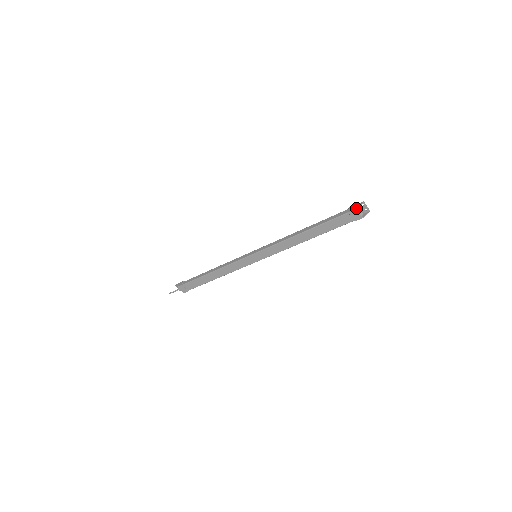
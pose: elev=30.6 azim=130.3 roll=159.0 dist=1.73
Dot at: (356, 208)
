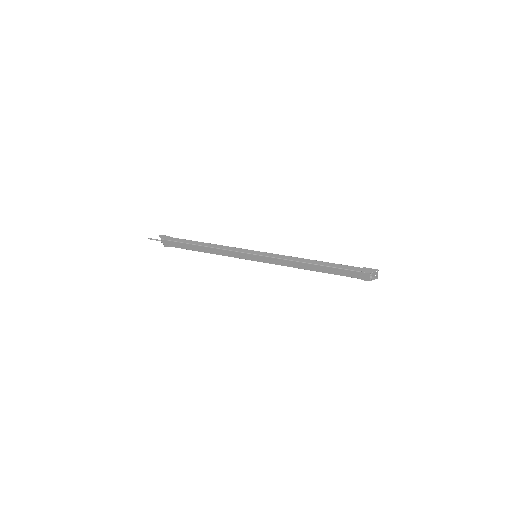
Dot at: (370, 273)
